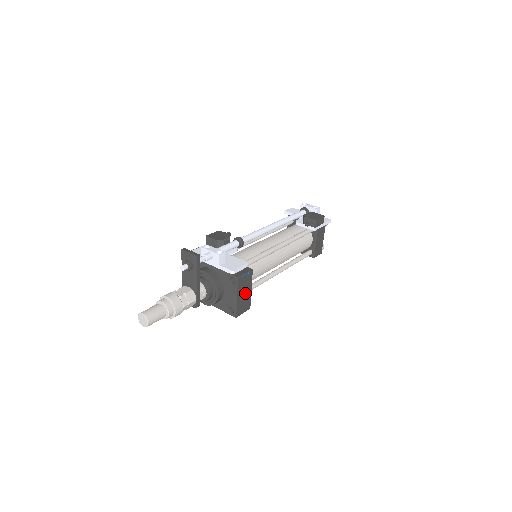
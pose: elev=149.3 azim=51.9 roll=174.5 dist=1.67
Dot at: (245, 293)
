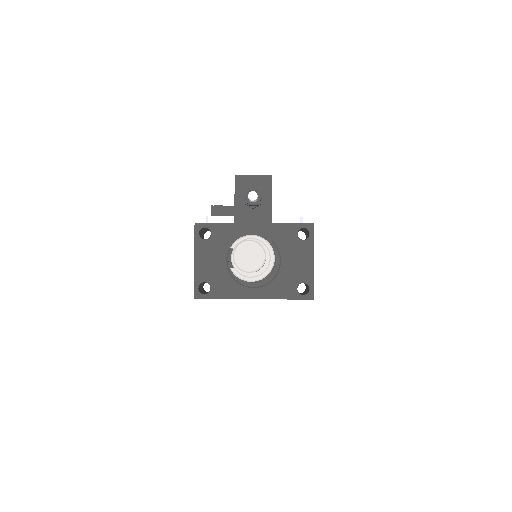
Dot at: occluded
